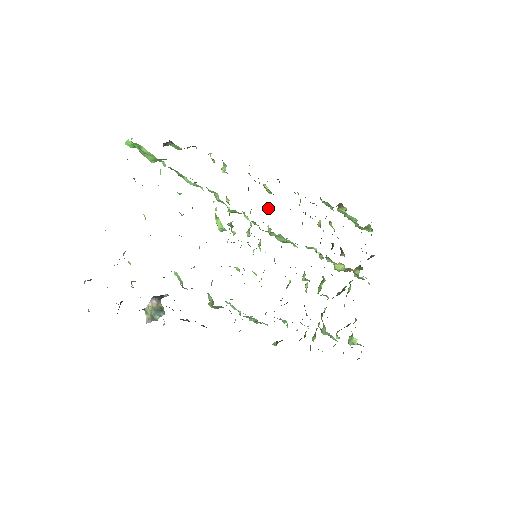
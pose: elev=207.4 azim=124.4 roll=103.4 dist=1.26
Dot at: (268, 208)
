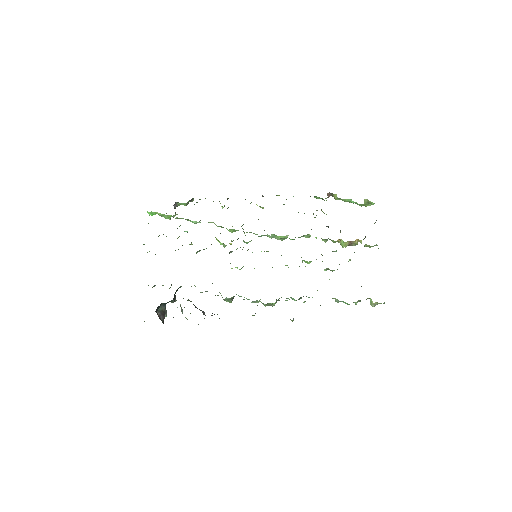
Dot at: occluded
